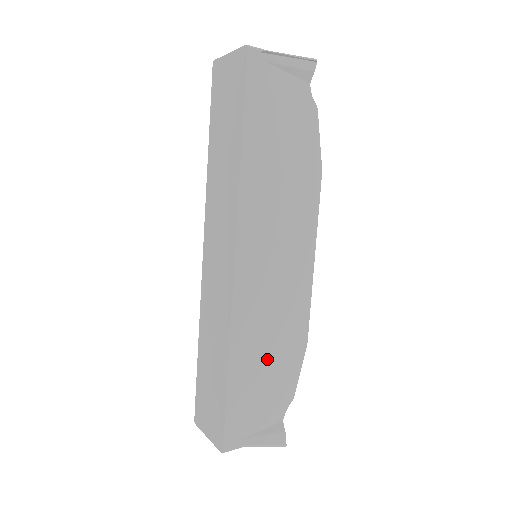
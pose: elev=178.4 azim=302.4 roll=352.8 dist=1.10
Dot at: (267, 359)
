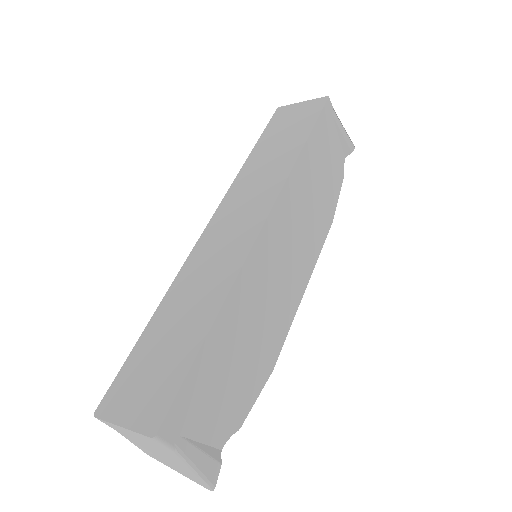
Dot at: (242, 350)
